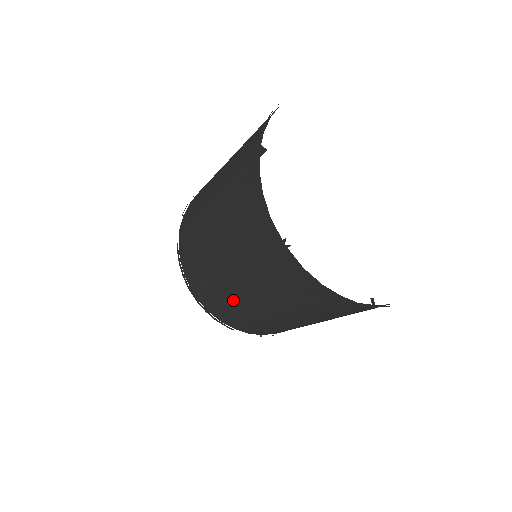
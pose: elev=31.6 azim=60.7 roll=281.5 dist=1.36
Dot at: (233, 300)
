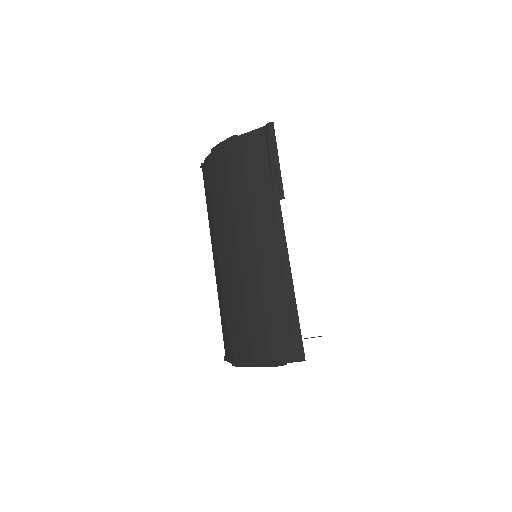
Dot at: occluded
